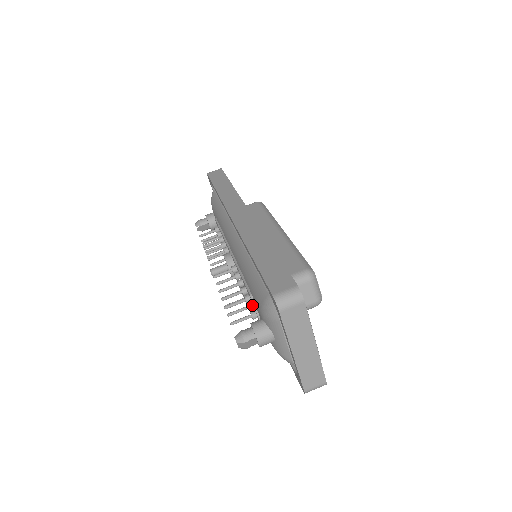
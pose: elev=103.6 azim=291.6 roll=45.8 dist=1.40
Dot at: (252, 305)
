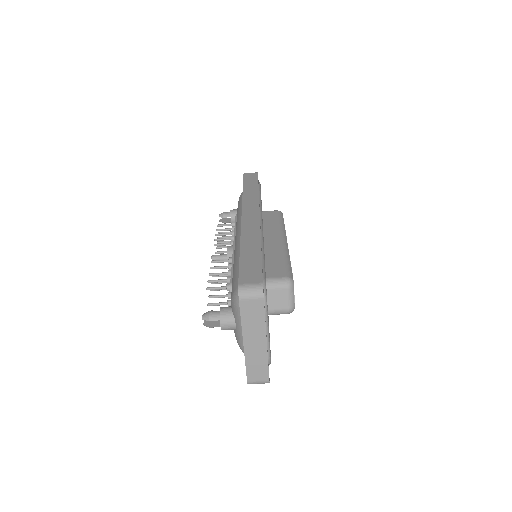
Dot at: occluded
